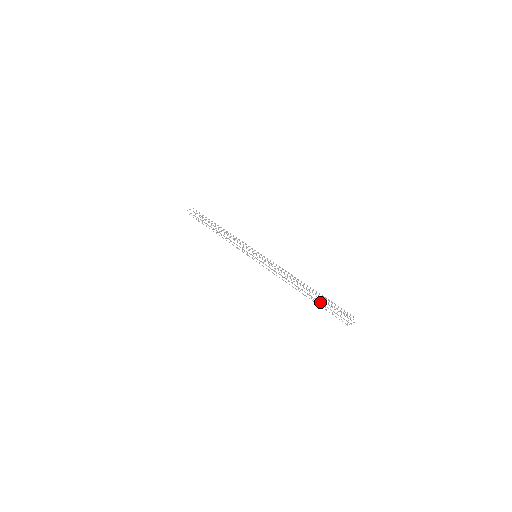
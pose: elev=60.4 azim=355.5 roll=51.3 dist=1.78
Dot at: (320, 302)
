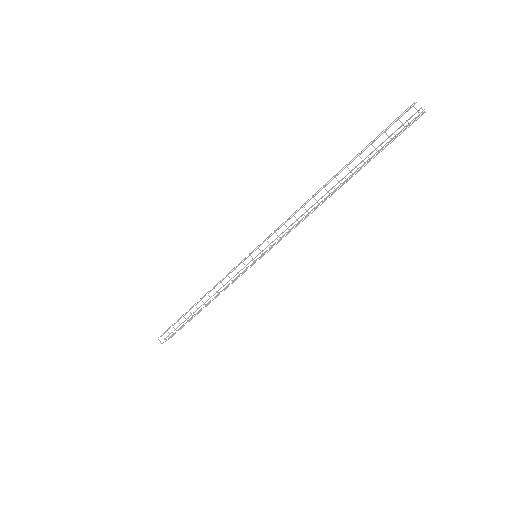
Dot at: occluded
